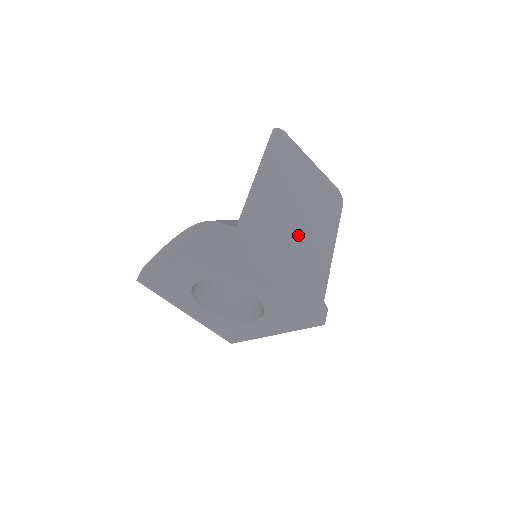
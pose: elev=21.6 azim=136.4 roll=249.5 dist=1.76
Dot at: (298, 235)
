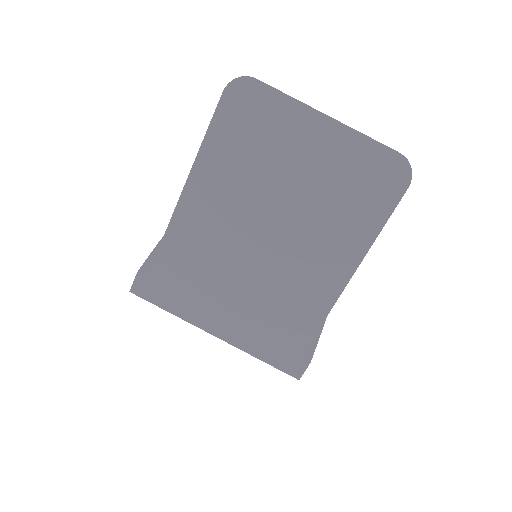
Dot at: (263, 266)
